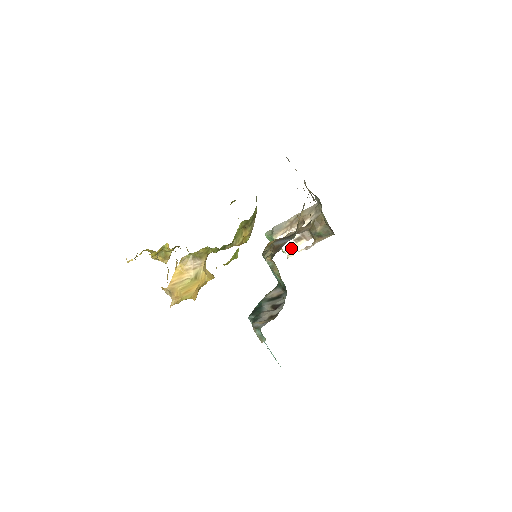
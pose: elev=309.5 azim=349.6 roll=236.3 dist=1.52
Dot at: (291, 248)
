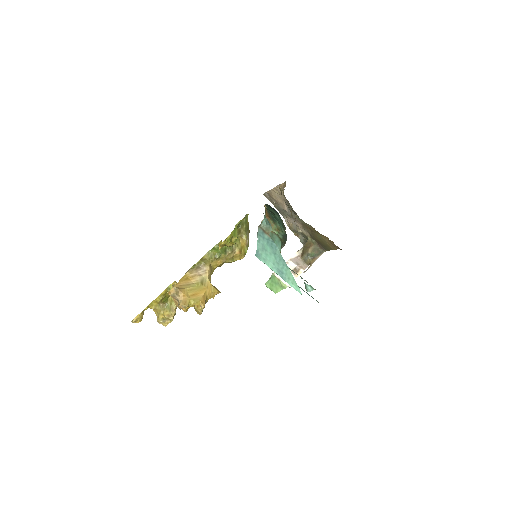
Dot at: occluded
